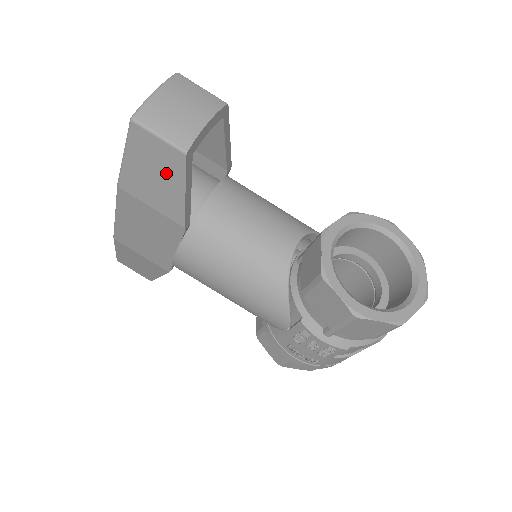
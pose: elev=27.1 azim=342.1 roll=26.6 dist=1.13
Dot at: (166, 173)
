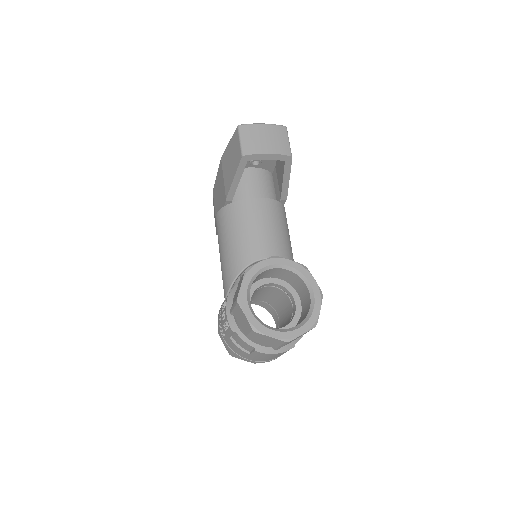
Dot at: (234, 162)
